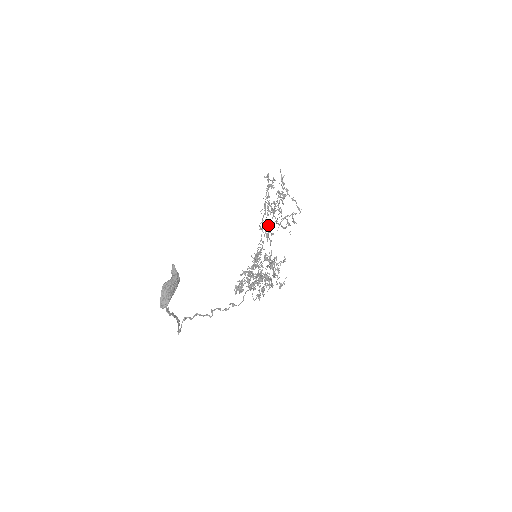
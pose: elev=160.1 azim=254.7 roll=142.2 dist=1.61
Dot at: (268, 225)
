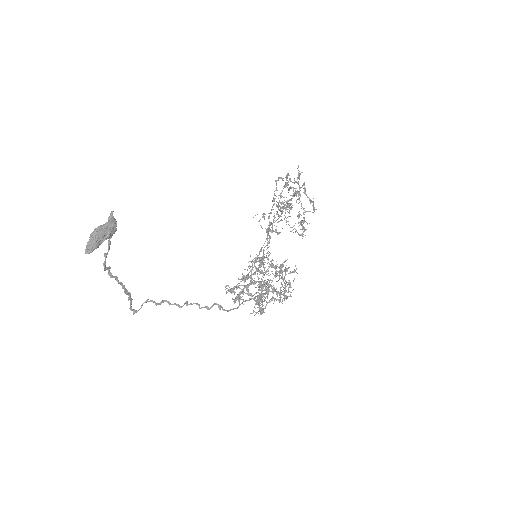
Dot at: (273, 222)
